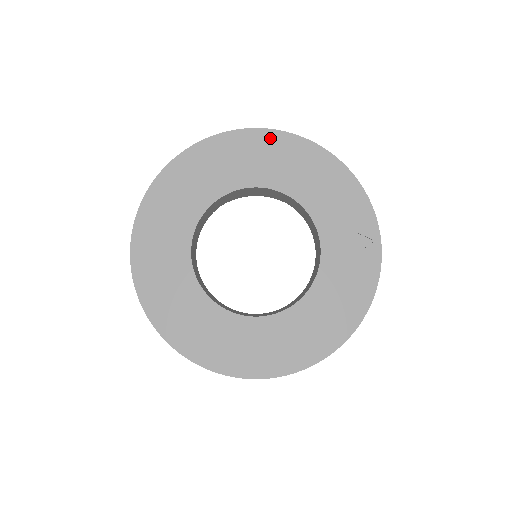
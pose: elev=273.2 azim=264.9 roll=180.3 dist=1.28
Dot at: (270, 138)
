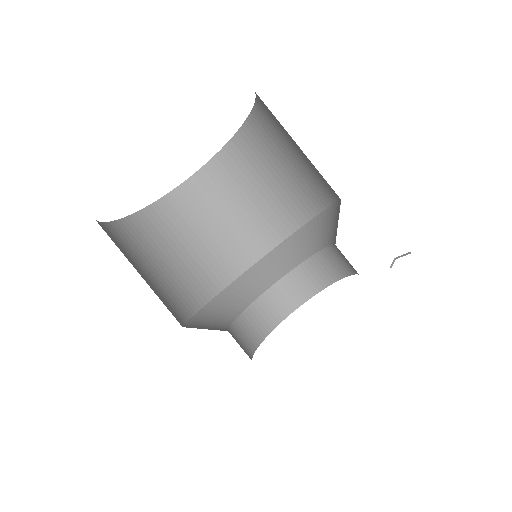
Dot at: occluded
